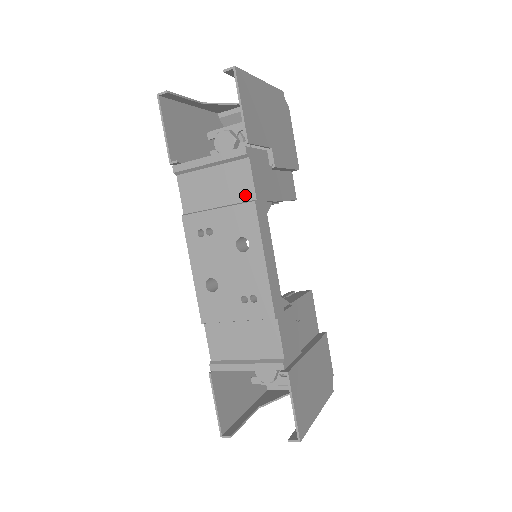
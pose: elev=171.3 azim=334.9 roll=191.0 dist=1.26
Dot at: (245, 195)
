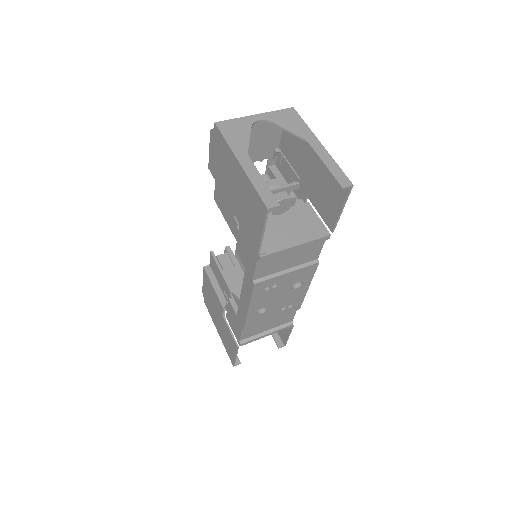
Dot at: (311, 258)
